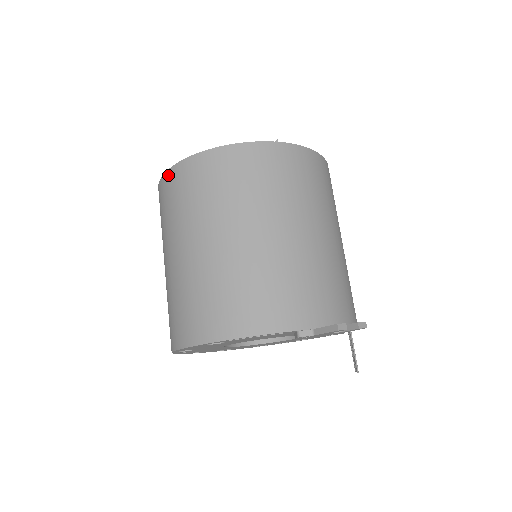
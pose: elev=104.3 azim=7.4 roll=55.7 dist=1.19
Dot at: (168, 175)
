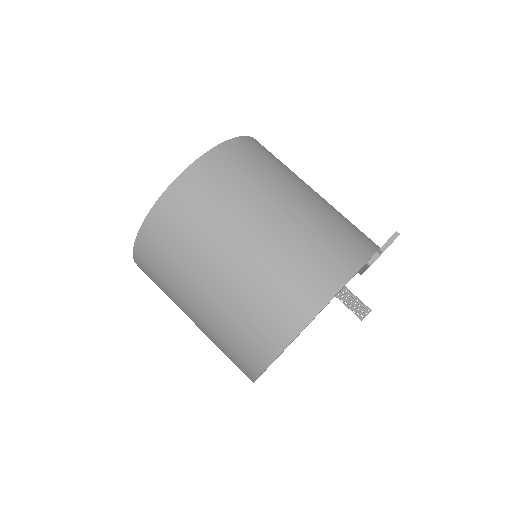
Dot at: (198, 166)
